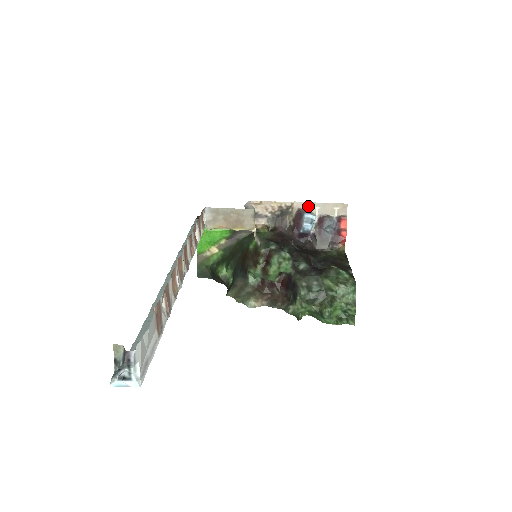
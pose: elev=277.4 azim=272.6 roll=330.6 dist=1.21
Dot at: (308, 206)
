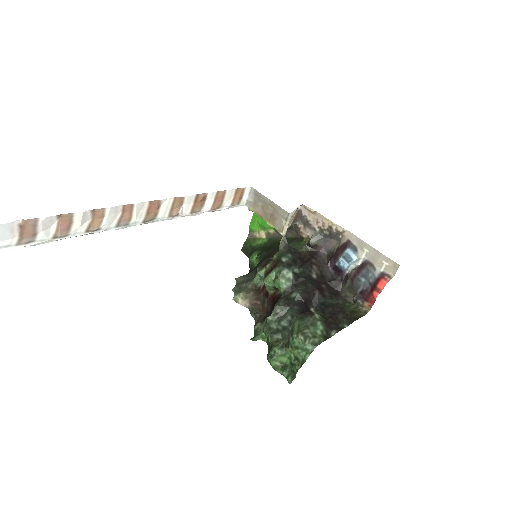
Dot at: (358, 243)
